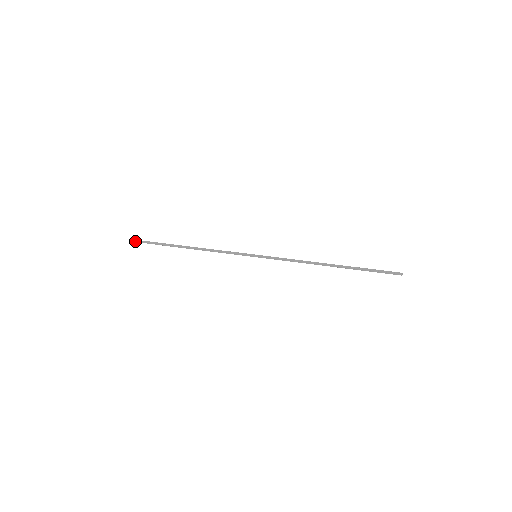
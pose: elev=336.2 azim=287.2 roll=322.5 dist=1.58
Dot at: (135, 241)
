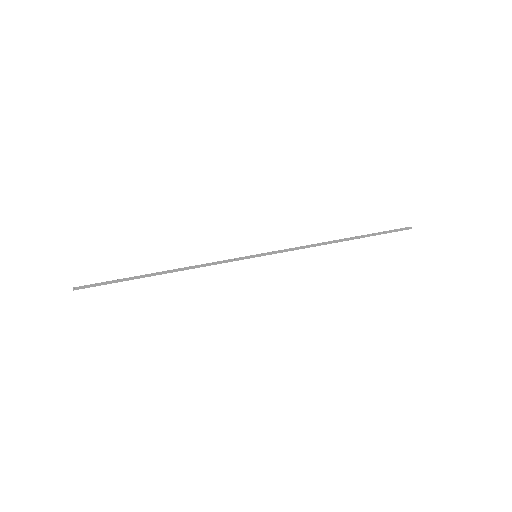
Dot at: (78, 288)
